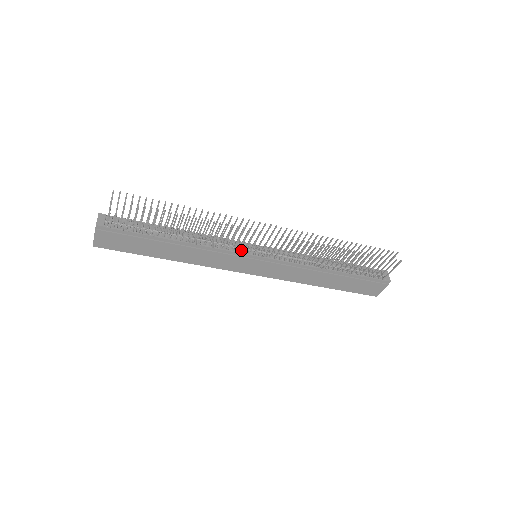
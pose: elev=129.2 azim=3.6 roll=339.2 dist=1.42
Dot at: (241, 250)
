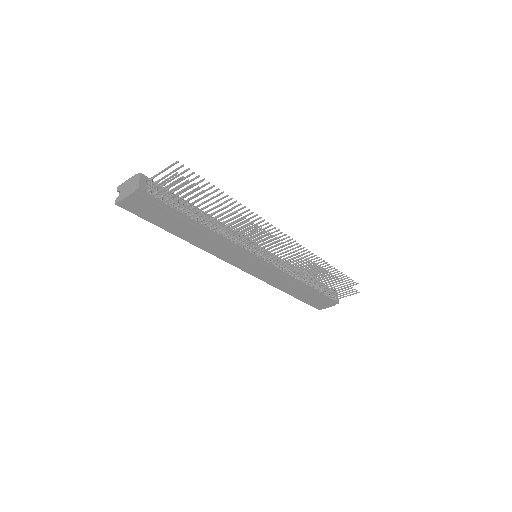
Dot at: (251, 249)
